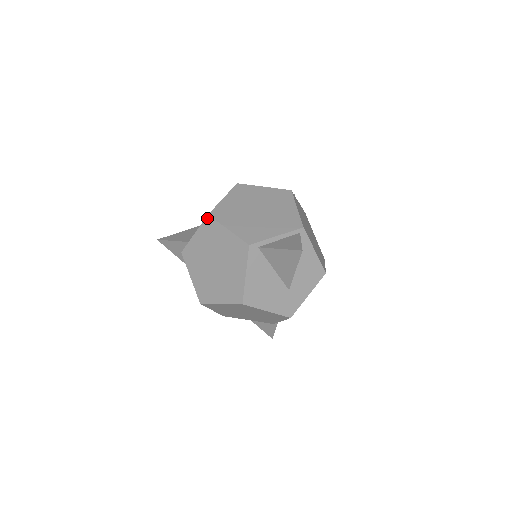
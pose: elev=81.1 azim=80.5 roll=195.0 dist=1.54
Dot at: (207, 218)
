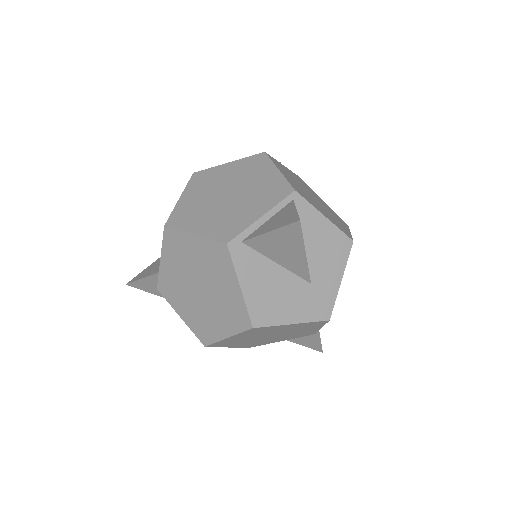
Dot at: (165, 231)
